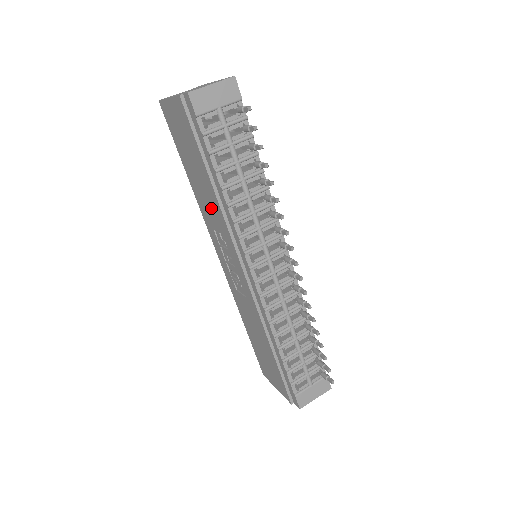
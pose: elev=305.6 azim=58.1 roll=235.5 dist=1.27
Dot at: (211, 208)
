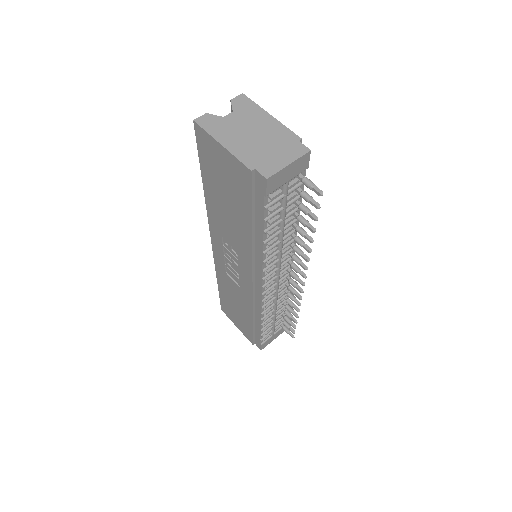
Dot at: (233, 232)
